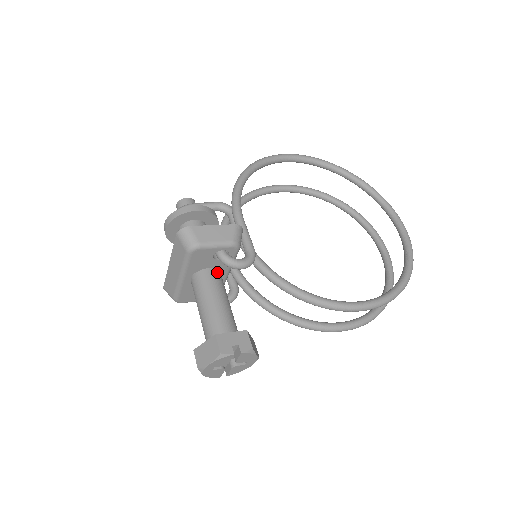
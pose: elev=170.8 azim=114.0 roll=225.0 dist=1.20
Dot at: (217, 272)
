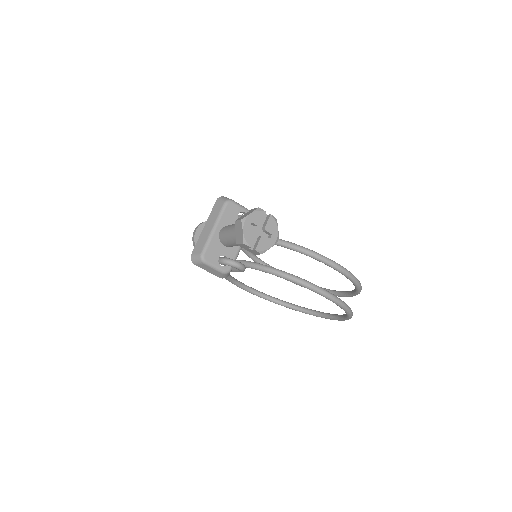
Dot at: occluded
